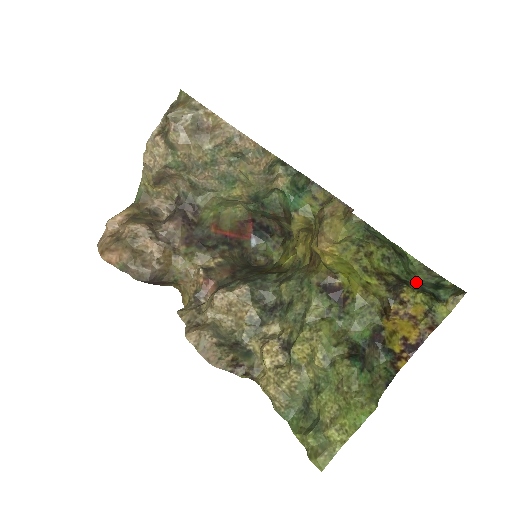
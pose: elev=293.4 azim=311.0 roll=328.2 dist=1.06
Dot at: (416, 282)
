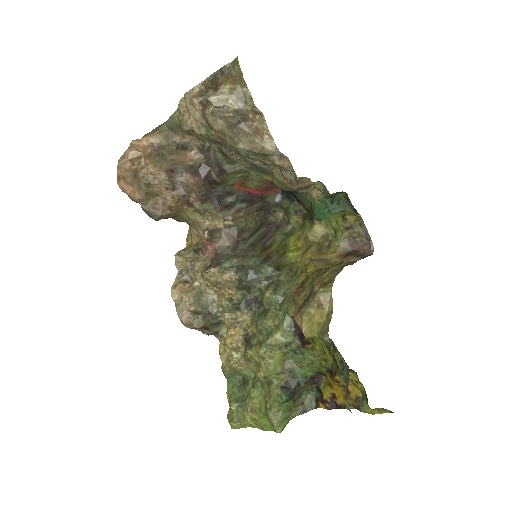
Dot at: occluded
